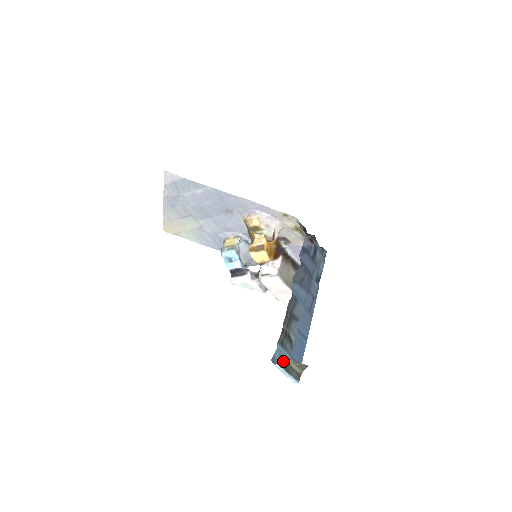
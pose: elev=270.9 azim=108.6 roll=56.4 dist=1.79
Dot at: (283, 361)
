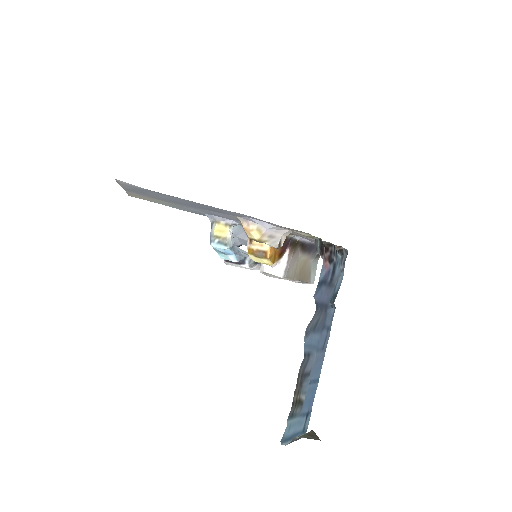
Dot at: (293, 438)
